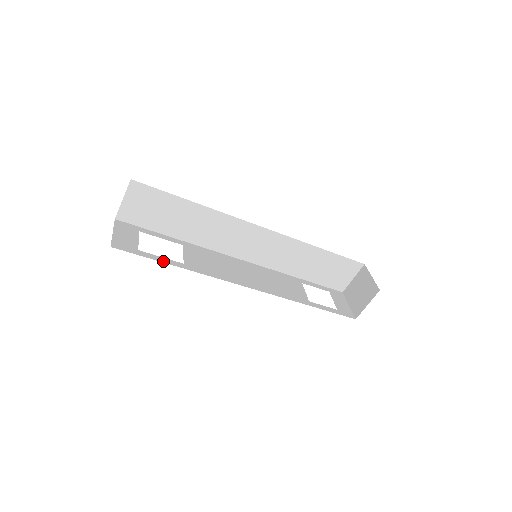
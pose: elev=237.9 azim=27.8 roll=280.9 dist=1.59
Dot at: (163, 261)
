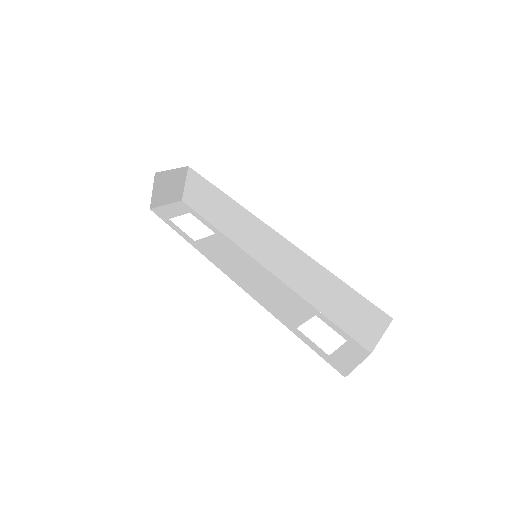
Dot at: (178, 232)
